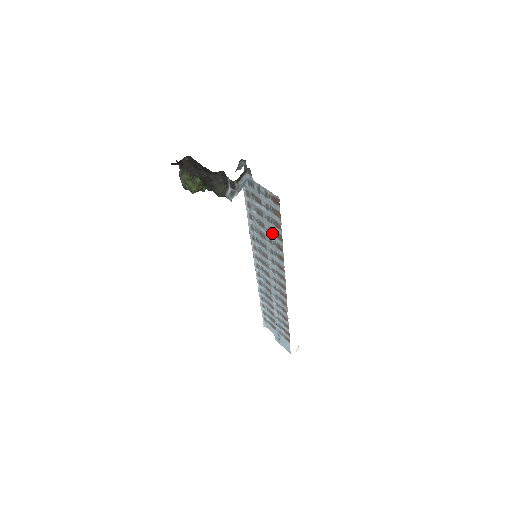
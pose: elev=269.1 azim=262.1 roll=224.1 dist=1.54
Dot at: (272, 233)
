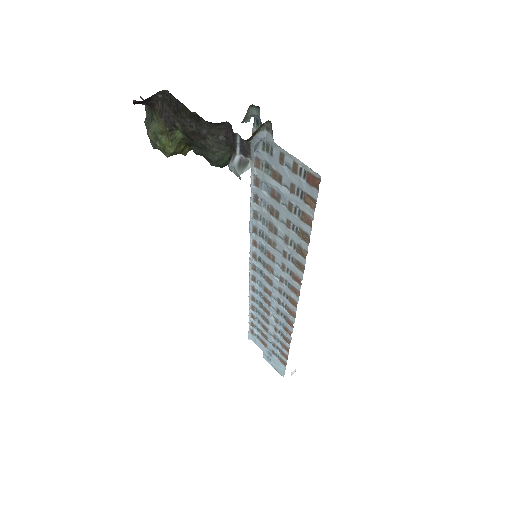
Dot at: (291, 228)
